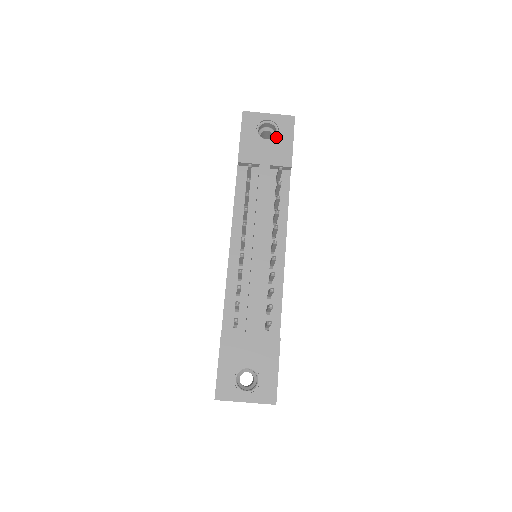
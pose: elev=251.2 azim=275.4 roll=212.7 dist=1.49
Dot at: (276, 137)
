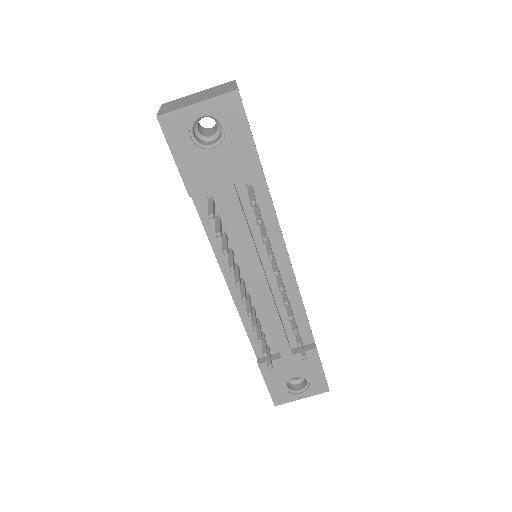
Dot at: (224, 138)
